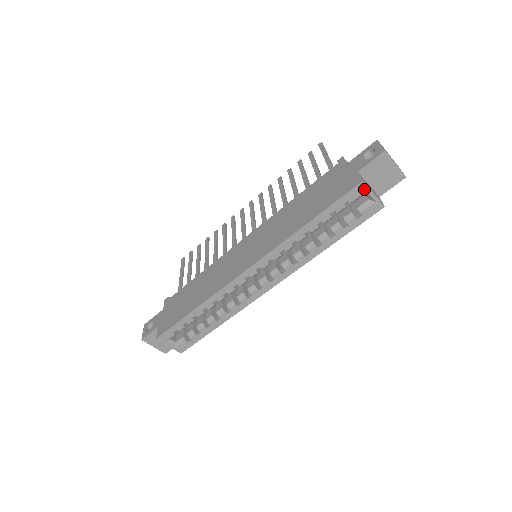
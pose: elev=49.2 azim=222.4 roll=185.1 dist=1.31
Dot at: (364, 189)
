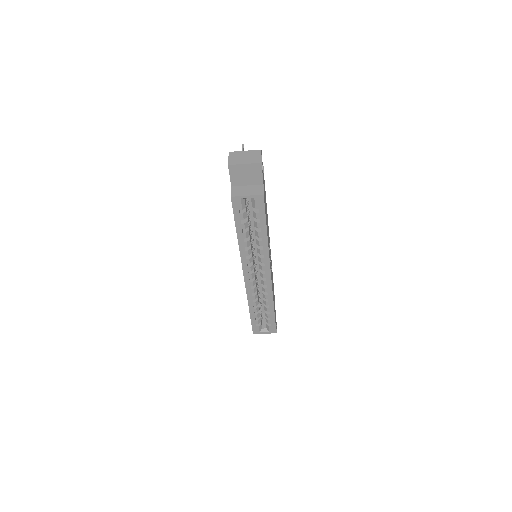
Dot at: (238, 199)
